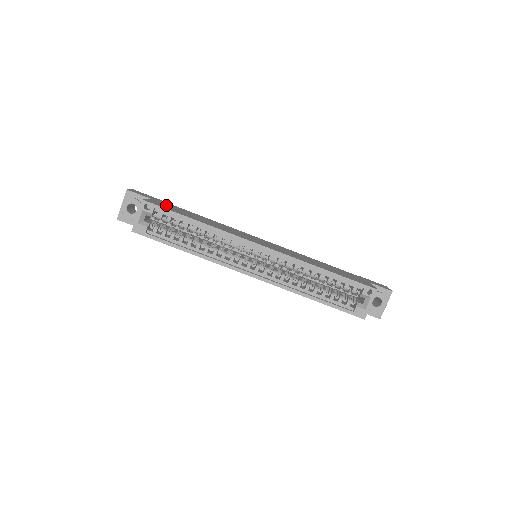
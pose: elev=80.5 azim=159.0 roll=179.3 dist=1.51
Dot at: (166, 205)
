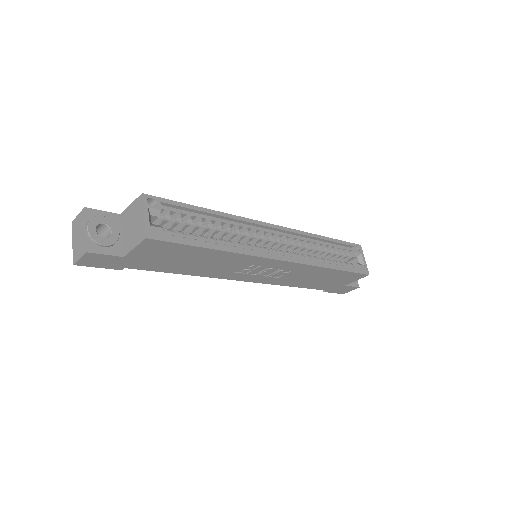
Dot at: occluded
